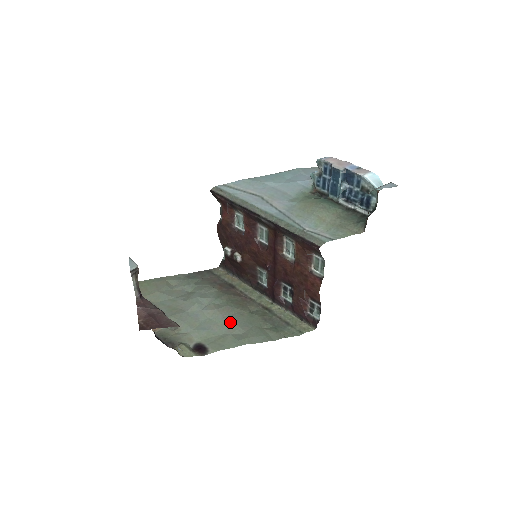
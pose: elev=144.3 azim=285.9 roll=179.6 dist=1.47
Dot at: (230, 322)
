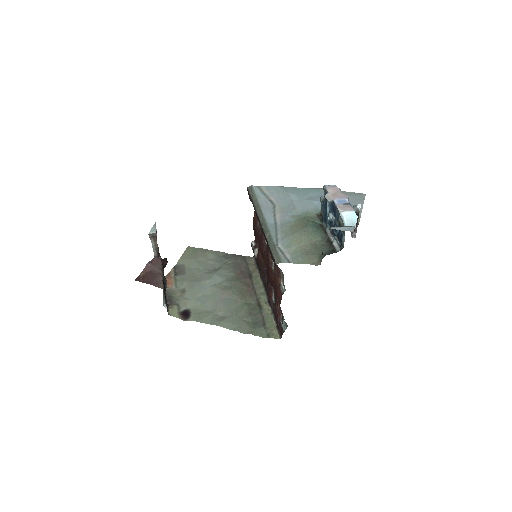
Dot at: (222, 304)
